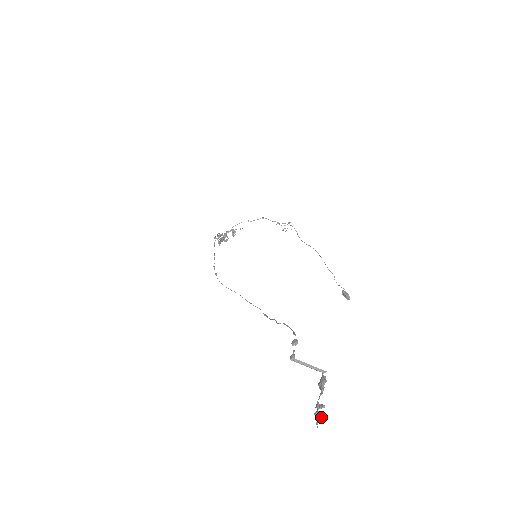
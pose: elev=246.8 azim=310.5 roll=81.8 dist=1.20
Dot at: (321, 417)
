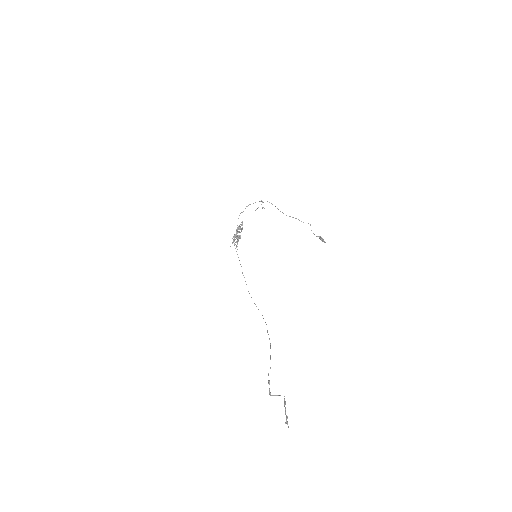
Dot at: occluded
